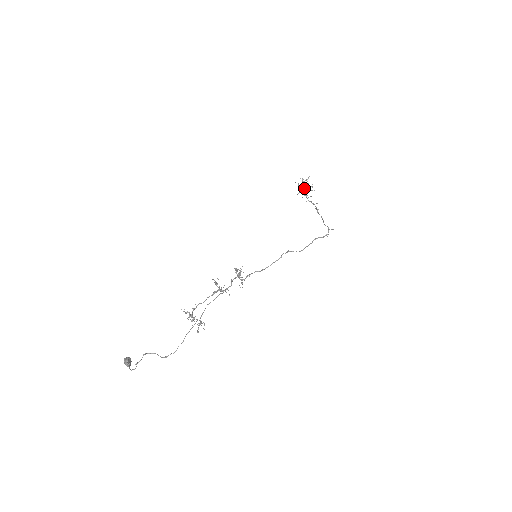
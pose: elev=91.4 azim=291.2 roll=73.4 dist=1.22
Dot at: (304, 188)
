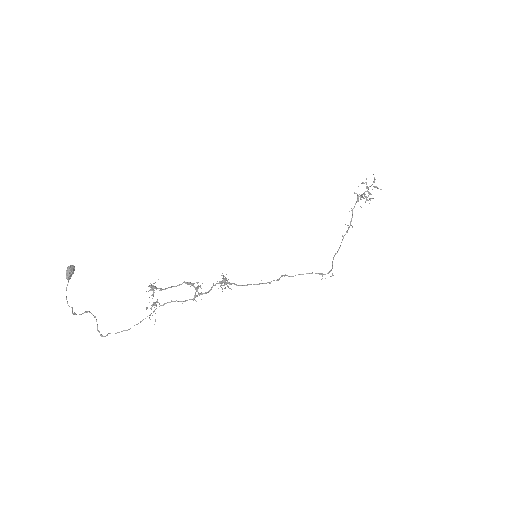
Dot at: occluded
